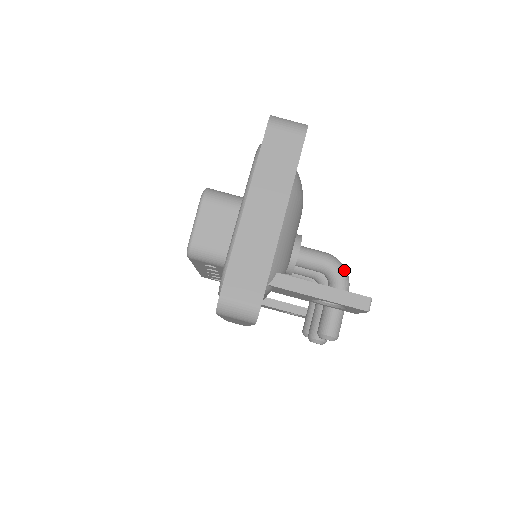
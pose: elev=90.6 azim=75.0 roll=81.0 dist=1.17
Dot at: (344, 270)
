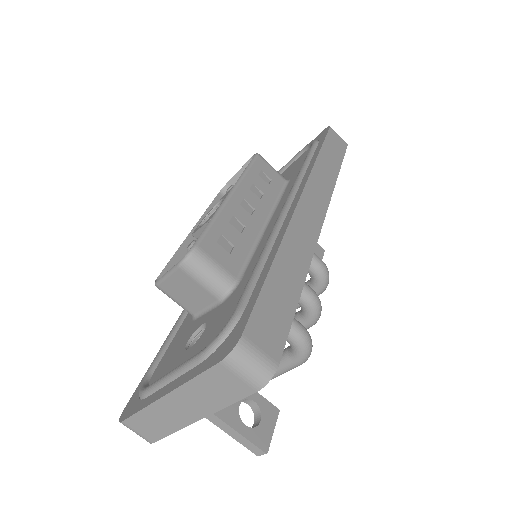
Dot at: (307, 354)
